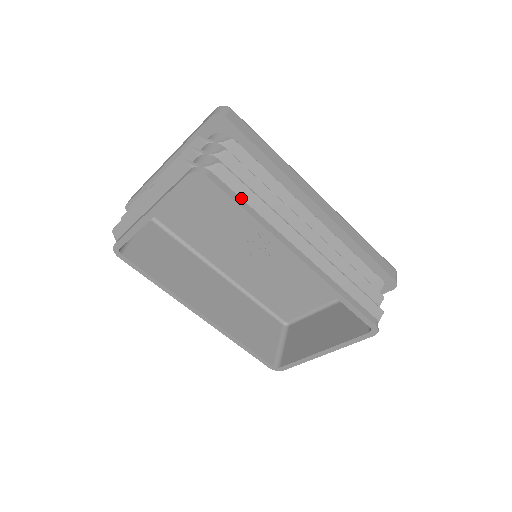
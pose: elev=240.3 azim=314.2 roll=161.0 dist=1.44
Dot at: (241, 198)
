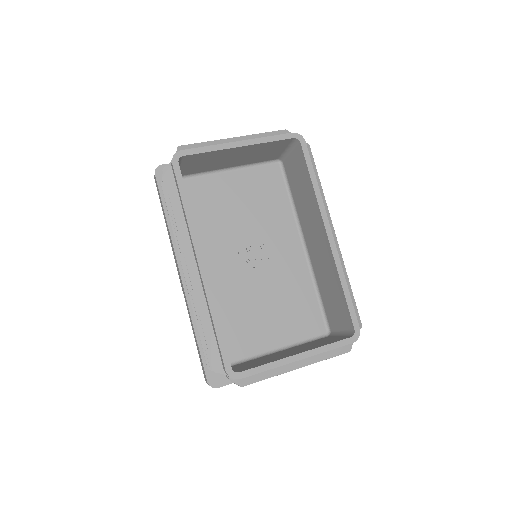
Dot at: occluded
